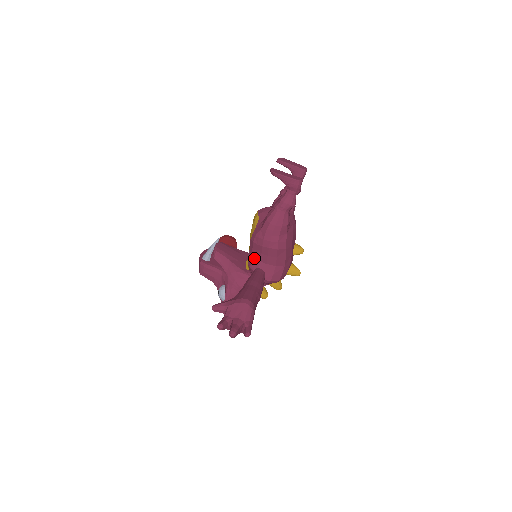
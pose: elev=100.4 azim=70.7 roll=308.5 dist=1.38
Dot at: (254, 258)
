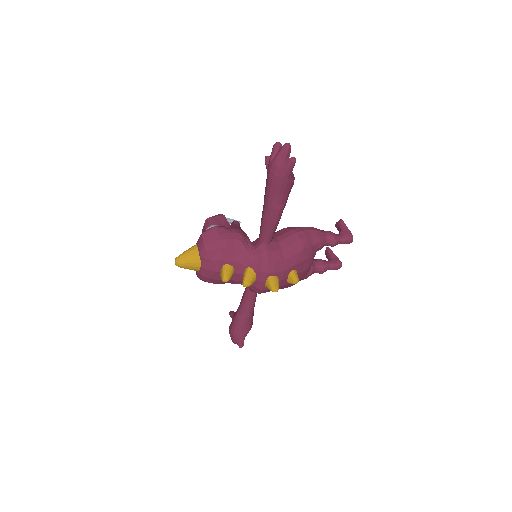
Dot at: occluded
